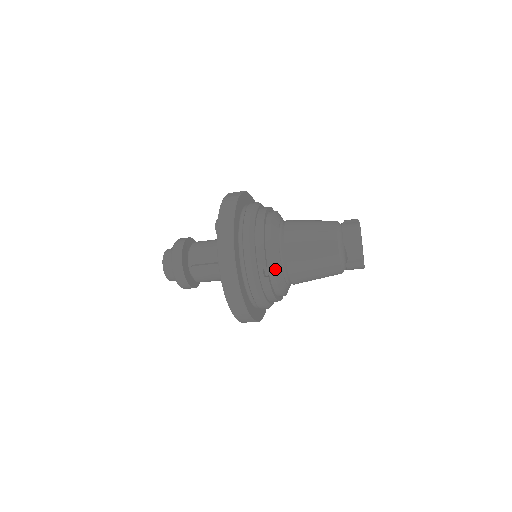
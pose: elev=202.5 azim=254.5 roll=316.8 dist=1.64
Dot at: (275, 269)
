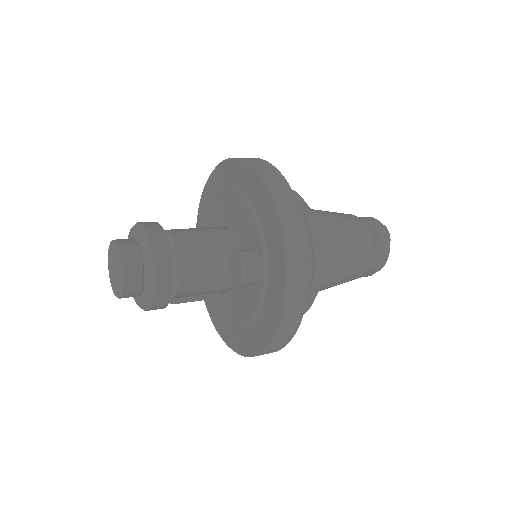
Dot at: occluded
